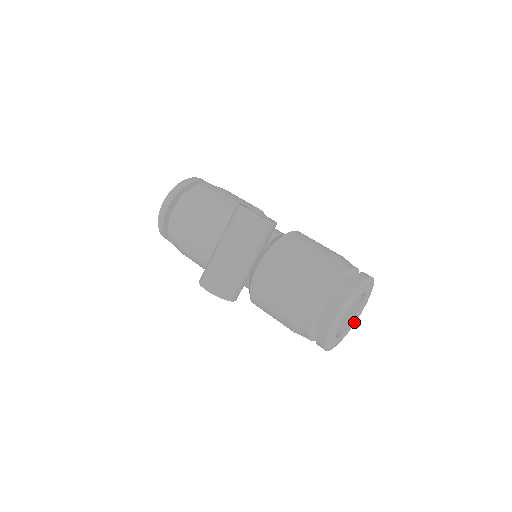
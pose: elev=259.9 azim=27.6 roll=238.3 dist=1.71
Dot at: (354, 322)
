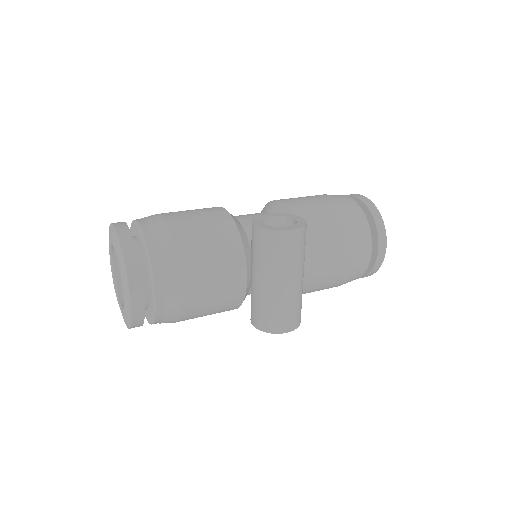
Dot at: occluded
